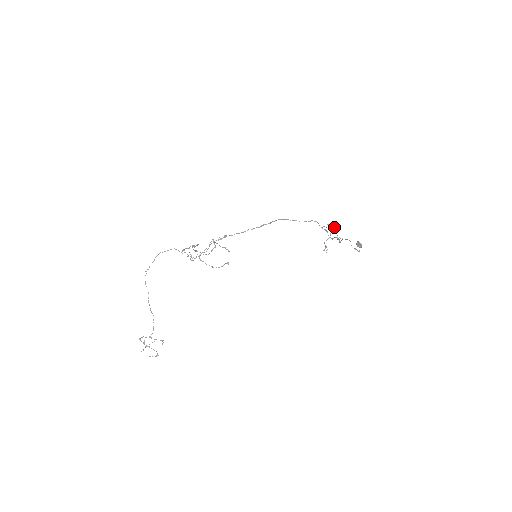
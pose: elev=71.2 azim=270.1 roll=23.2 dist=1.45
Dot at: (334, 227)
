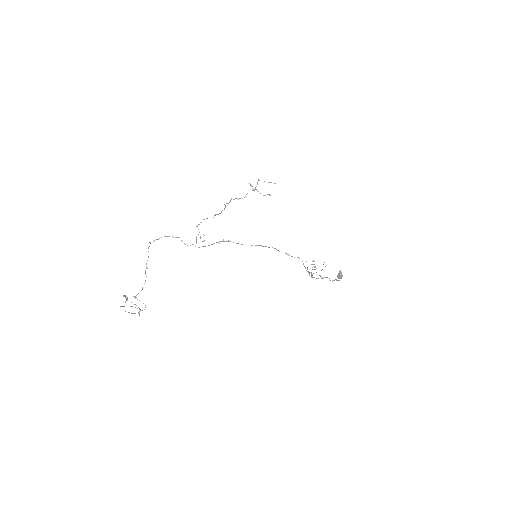
Dot at: (315, 269)
